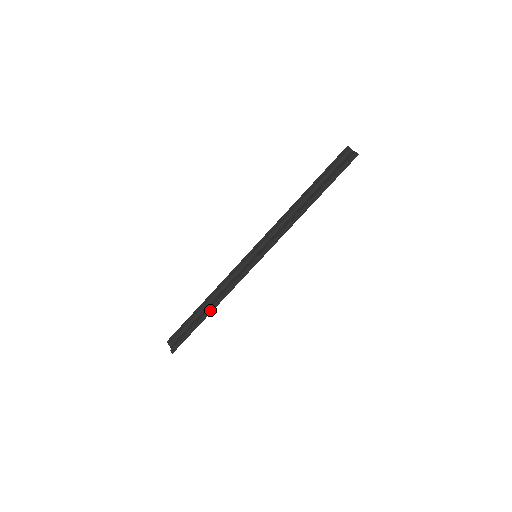
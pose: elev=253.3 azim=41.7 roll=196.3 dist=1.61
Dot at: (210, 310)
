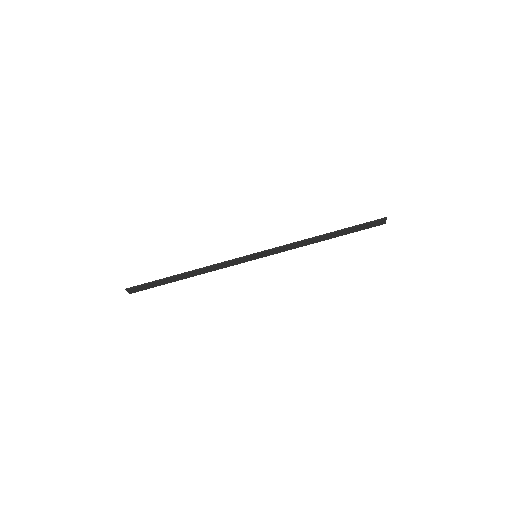
Dot at: (186, 272)
